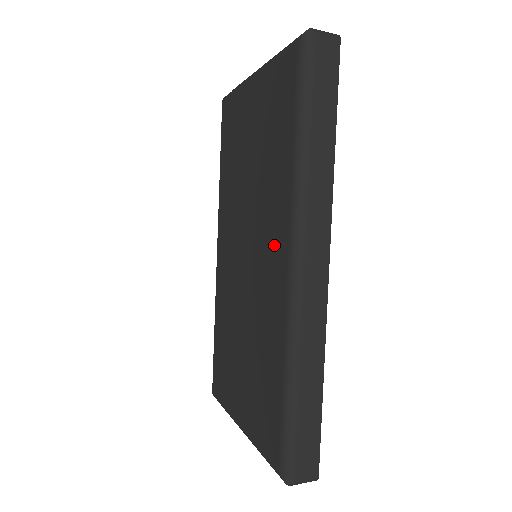
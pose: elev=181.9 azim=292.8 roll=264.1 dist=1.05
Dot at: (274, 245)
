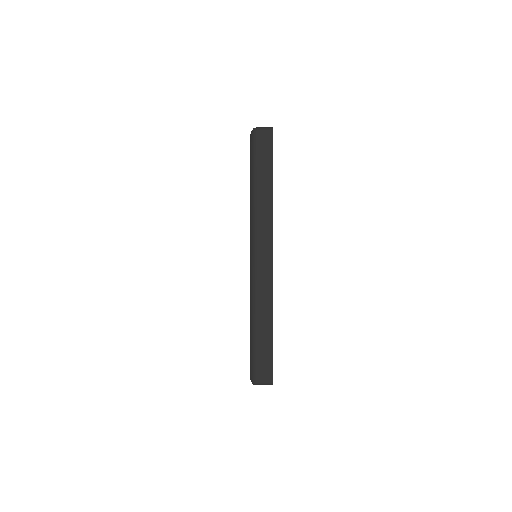
Dot at: occluded
